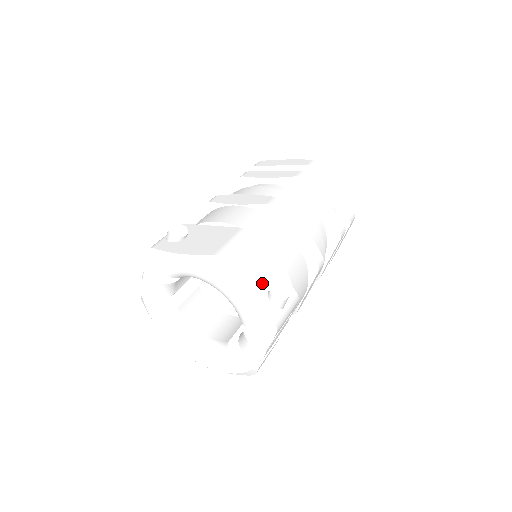
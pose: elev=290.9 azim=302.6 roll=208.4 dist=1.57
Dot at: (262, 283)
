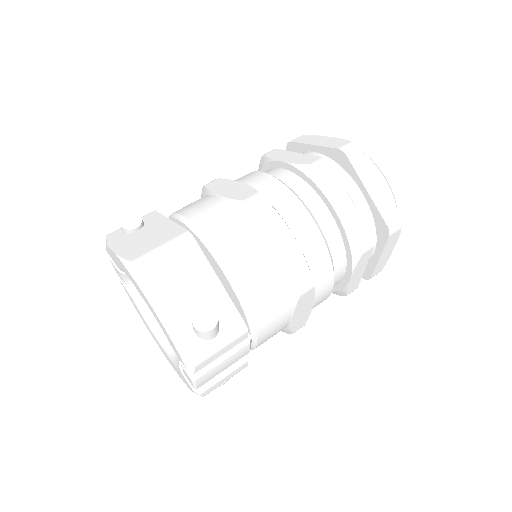
Dot at: (189, 304)
